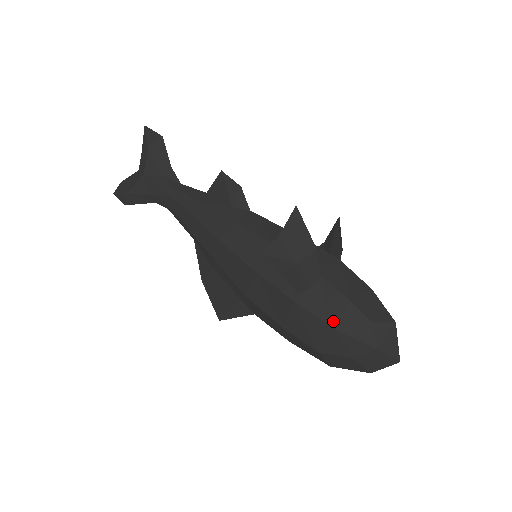
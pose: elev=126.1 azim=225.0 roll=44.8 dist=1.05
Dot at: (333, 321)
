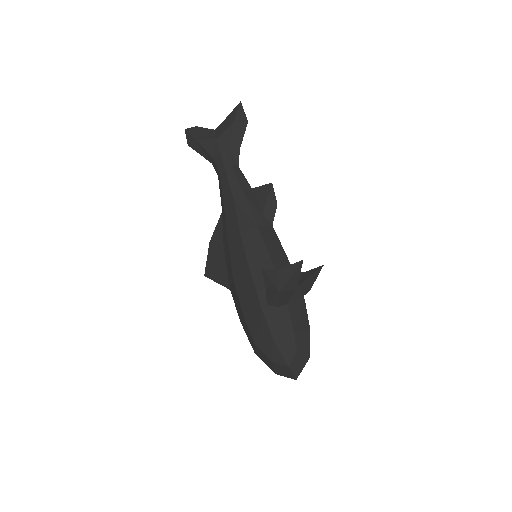
Dot at: (276, 335)
